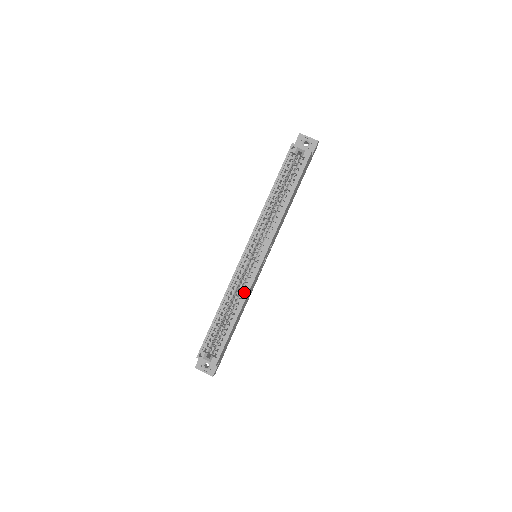
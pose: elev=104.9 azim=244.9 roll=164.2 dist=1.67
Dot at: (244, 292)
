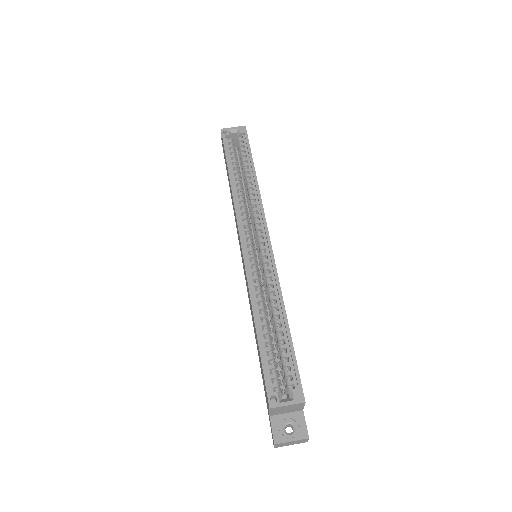
Dot at: (273, 285)
